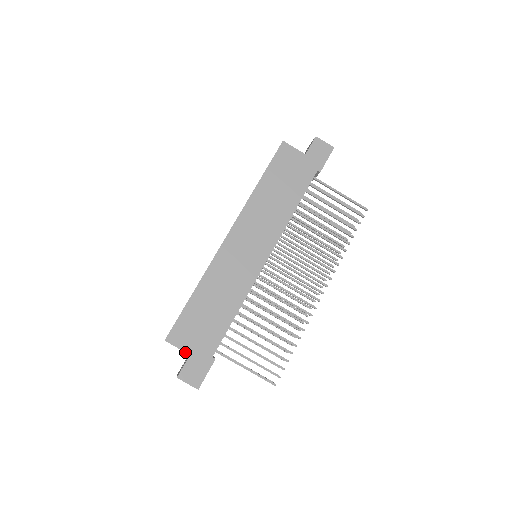
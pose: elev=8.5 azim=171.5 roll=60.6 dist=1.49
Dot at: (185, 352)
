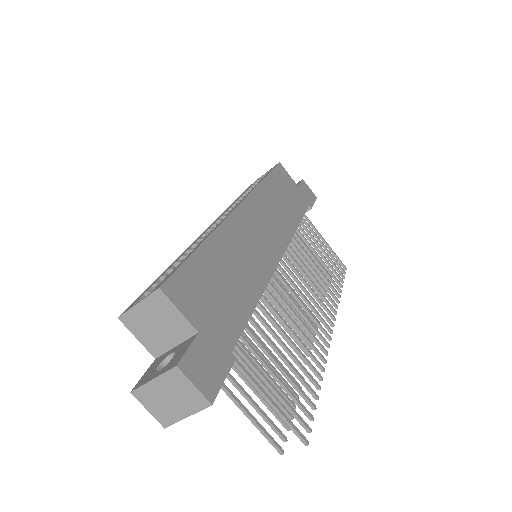
Dot at: (191, 324)
